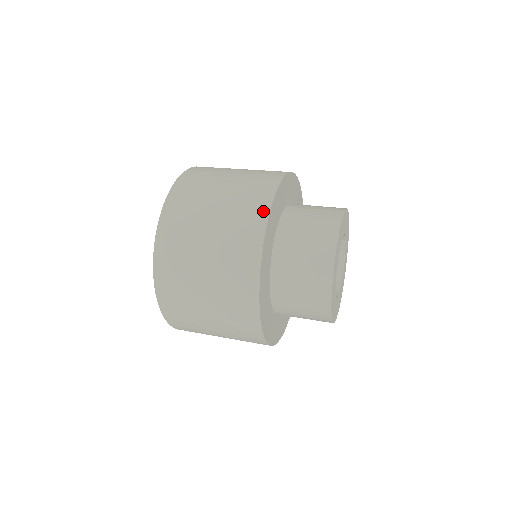
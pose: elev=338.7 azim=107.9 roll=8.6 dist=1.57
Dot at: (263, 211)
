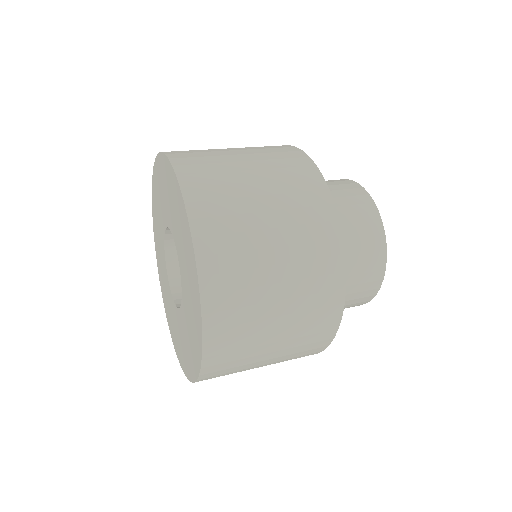
Dot at: (339, 282)
